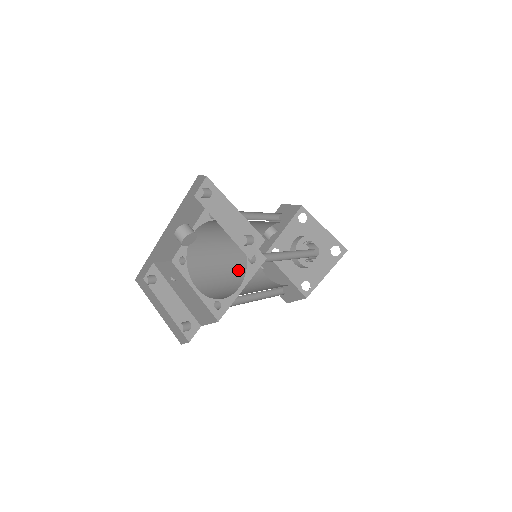
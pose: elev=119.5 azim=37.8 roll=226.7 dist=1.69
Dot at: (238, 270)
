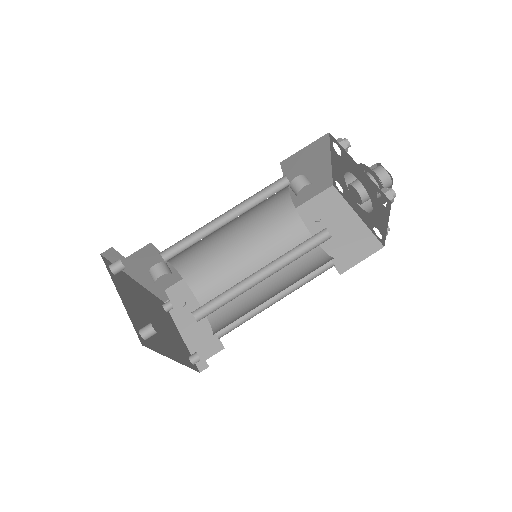
Dot at: (266, 254)
